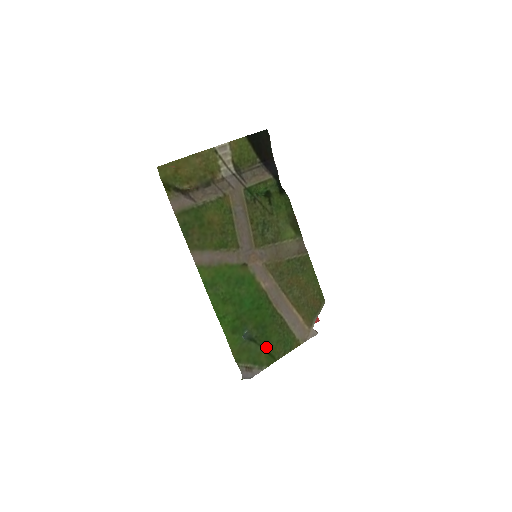
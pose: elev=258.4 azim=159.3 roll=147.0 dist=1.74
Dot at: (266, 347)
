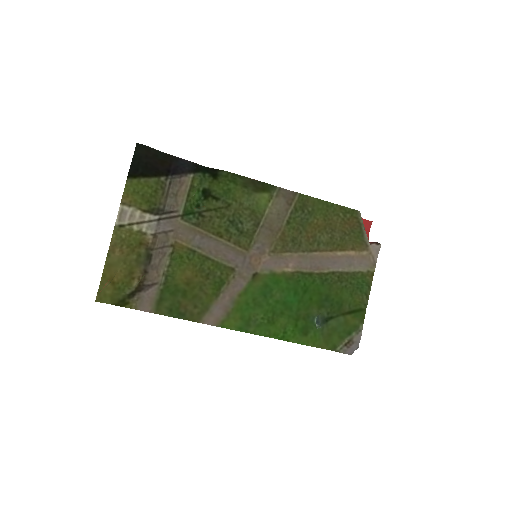
Dot at: (346, 310)
